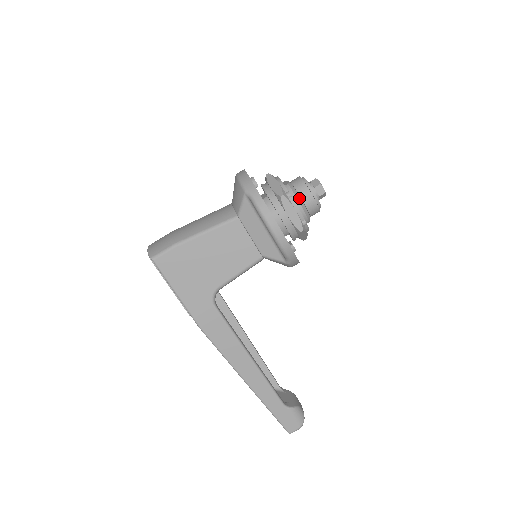
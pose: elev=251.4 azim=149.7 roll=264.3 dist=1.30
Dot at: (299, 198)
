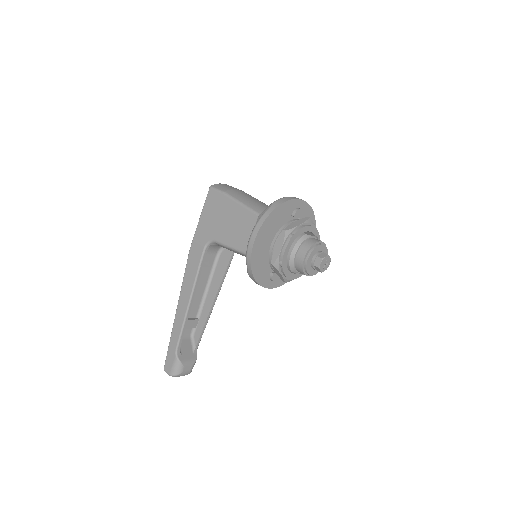
Dot at: (297, 247)
